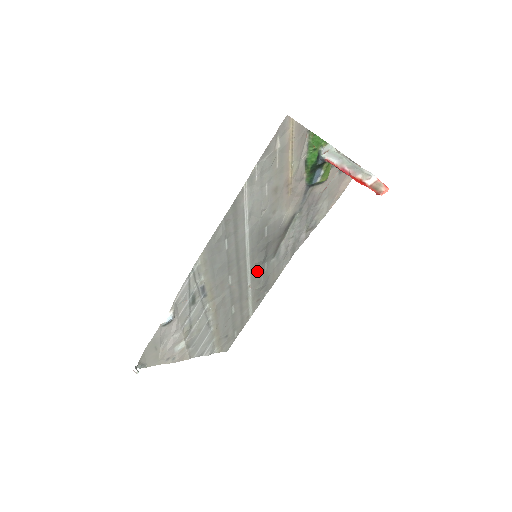
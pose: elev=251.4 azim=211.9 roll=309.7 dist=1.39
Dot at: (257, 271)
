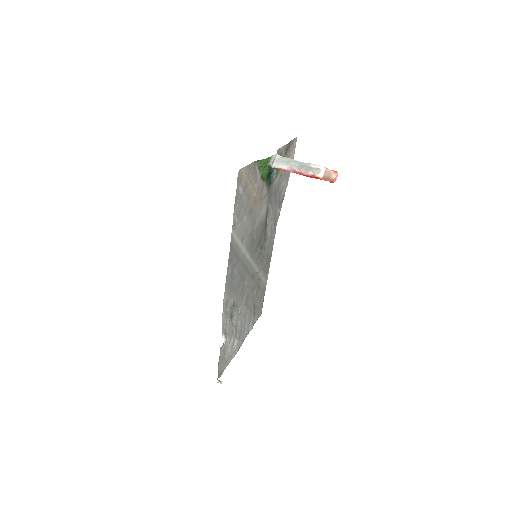
Dot at: (259, 260)
